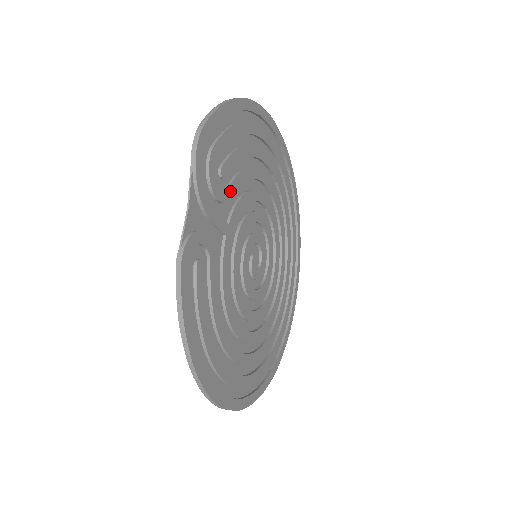
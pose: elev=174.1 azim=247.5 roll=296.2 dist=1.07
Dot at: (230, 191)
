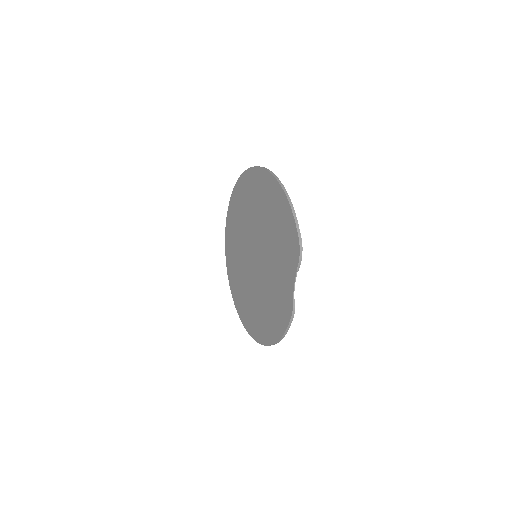
Dot at: occluded
